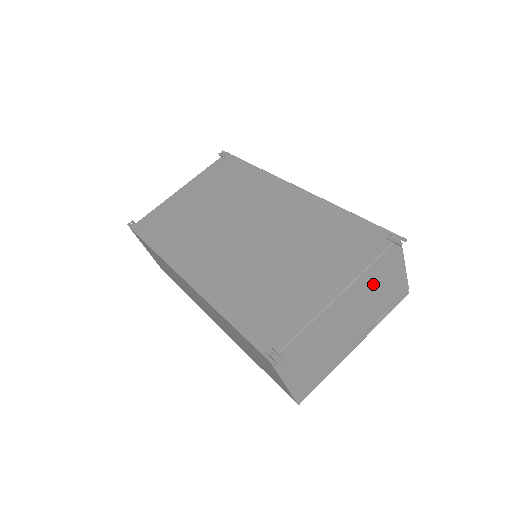
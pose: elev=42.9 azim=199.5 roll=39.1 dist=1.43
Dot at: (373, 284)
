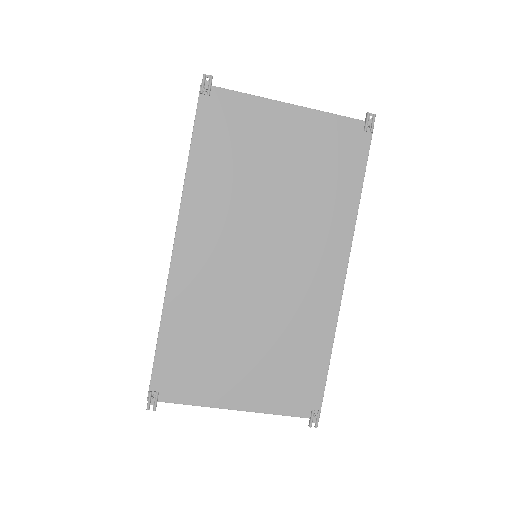
Dot at: occluded
